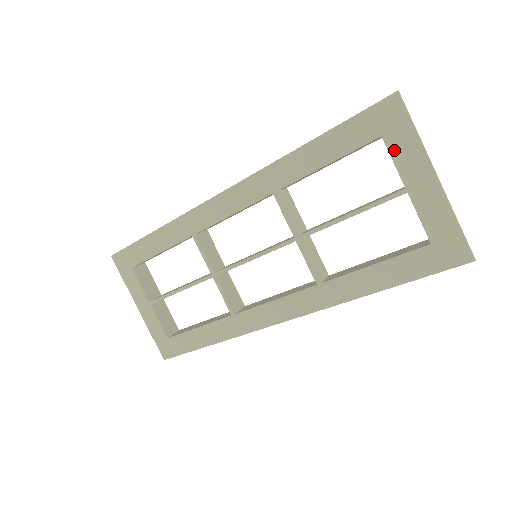
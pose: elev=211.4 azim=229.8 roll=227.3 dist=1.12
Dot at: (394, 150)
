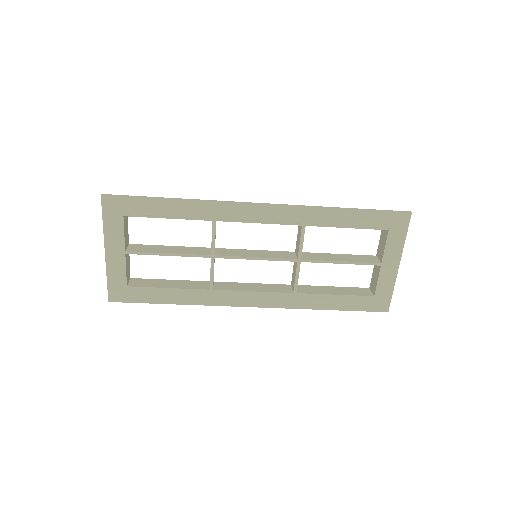
Dot at: (389, 241)
